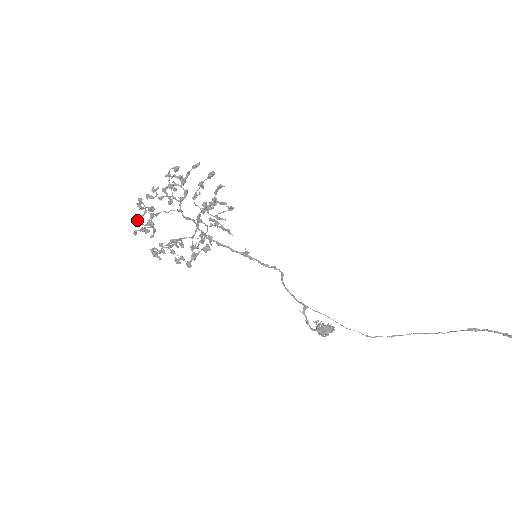
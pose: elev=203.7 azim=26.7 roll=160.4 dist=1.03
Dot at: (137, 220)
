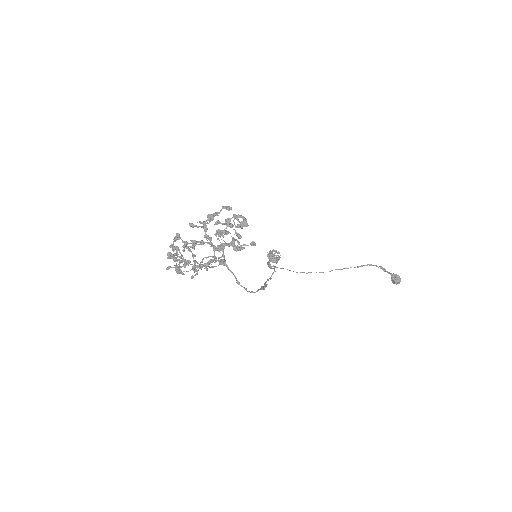
Dot at: (169, 258)
